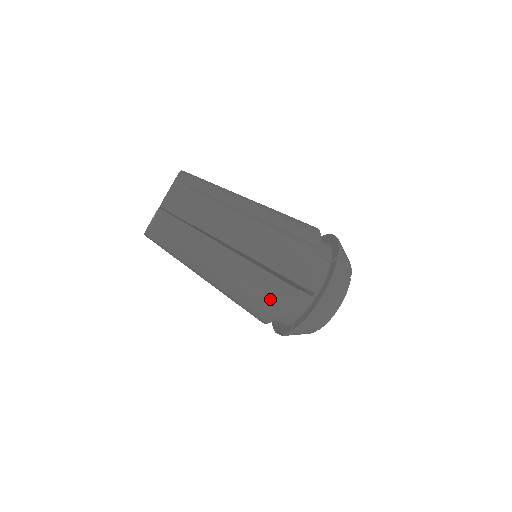
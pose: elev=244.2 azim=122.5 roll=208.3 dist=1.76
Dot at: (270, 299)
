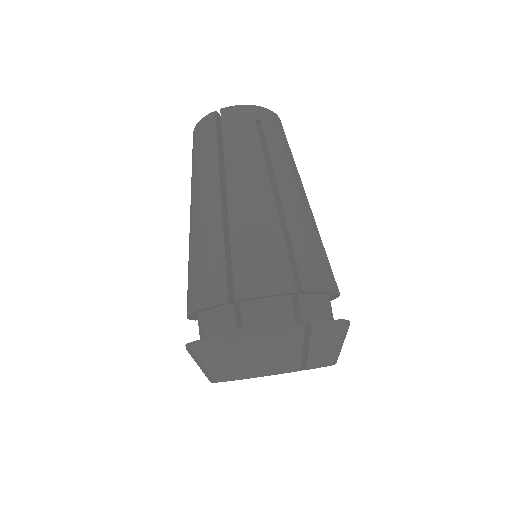
Dot at: (314, 265)
